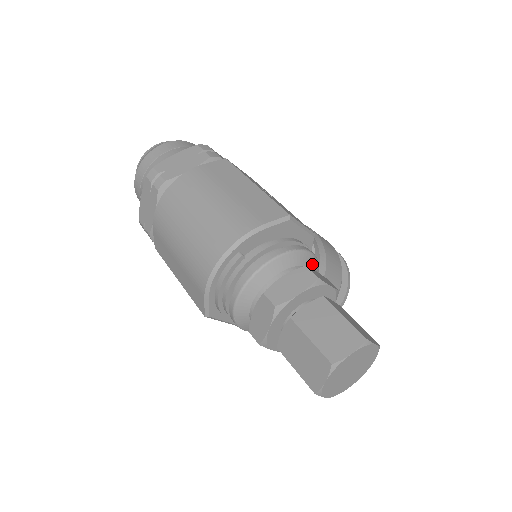
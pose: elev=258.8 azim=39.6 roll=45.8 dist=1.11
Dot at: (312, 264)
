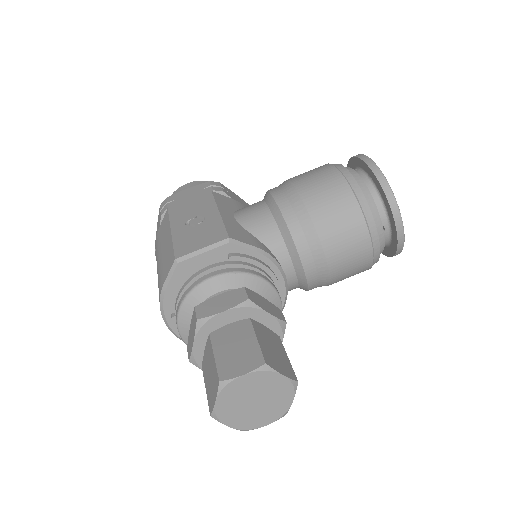
Dot at: (222, 285)
